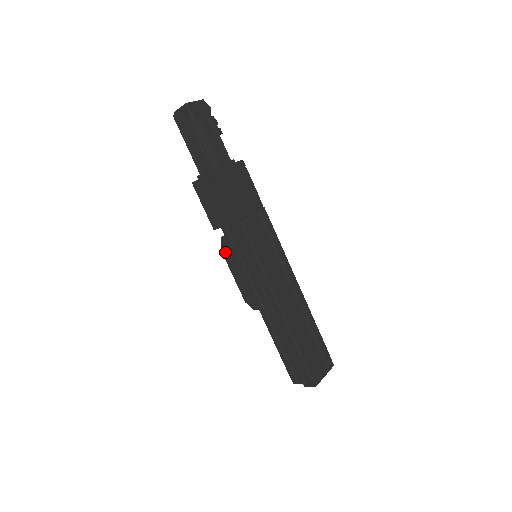
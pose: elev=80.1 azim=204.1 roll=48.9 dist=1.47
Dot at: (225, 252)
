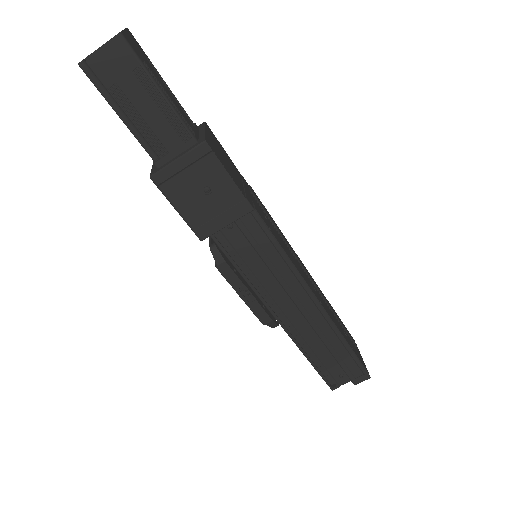
Dot at: (225, 267)
